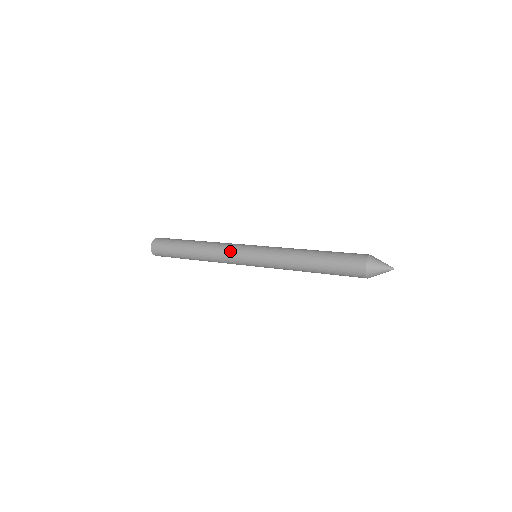
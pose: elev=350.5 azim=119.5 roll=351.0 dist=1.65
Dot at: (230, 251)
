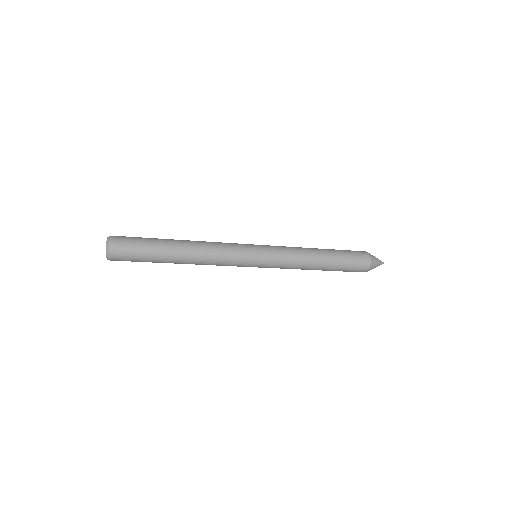
Dot at: (231, 243)
